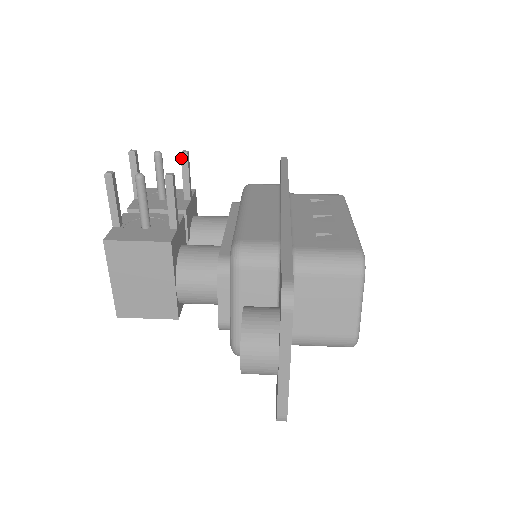
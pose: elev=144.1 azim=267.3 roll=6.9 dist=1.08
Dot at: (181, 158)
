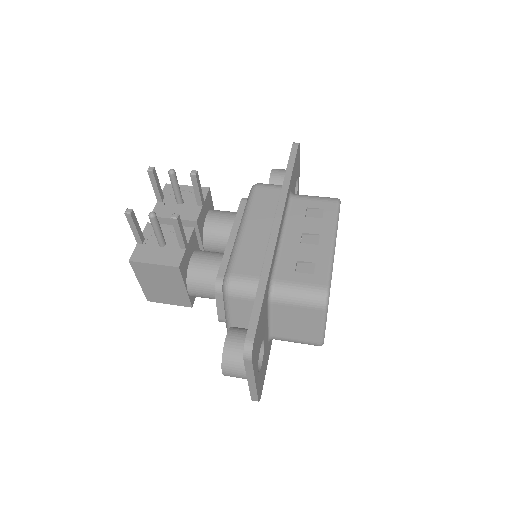
Dot at: (191, 178)
